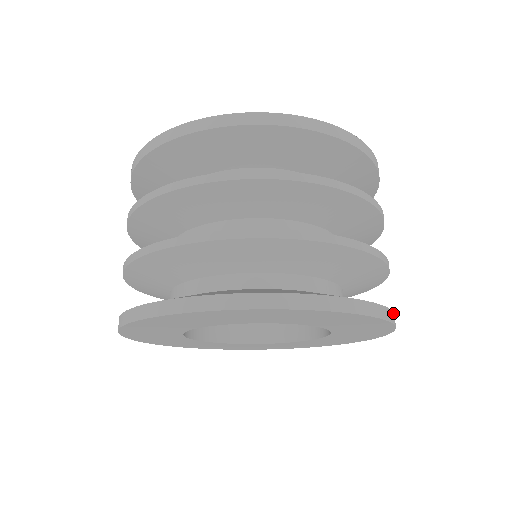
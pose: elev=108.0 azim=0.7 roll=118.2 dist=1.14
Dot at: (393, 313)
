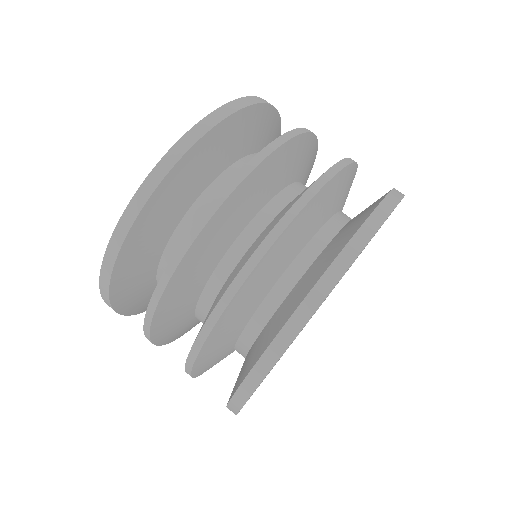
Dot at: occluded
